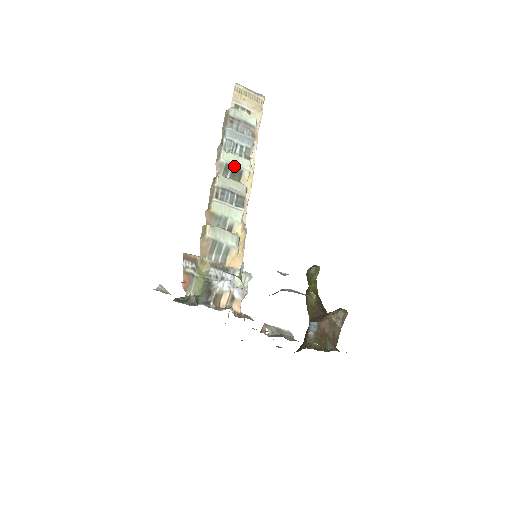
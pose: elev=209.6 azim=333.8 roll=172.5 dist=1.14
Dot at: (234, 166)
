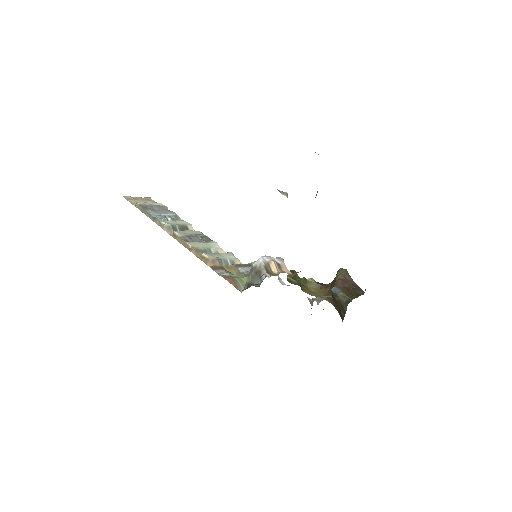
Dot at: (178, 225)
